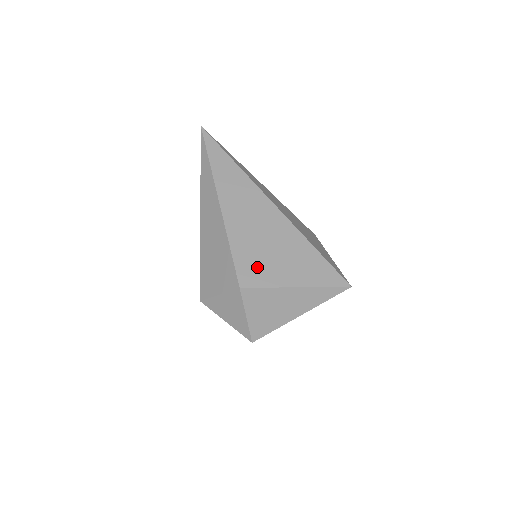
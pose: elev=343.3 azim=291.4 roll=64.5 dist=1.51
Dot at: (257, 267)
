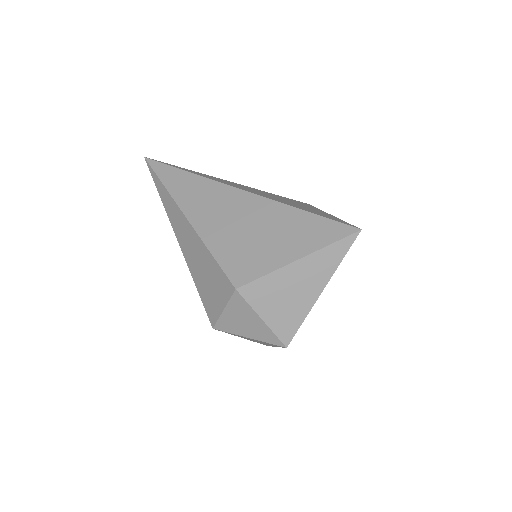
Dot at: (247, 259)
